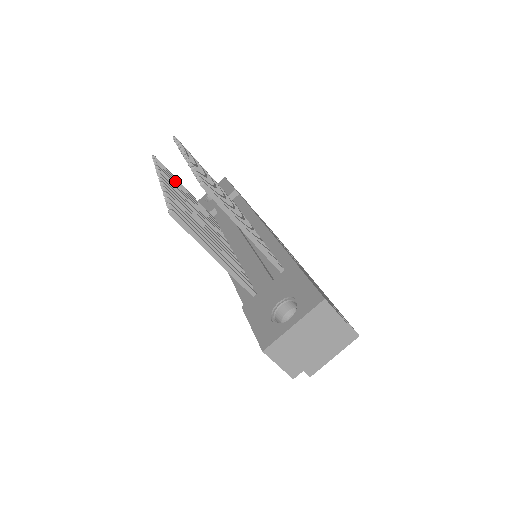
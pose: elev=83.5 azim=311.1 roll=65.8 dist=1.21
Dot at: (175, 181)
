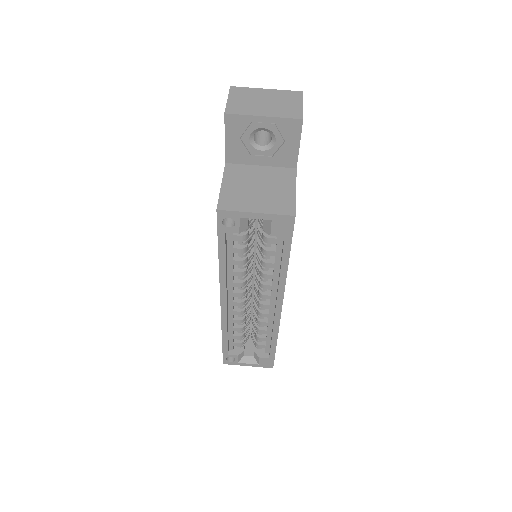
Dot at: occluded
